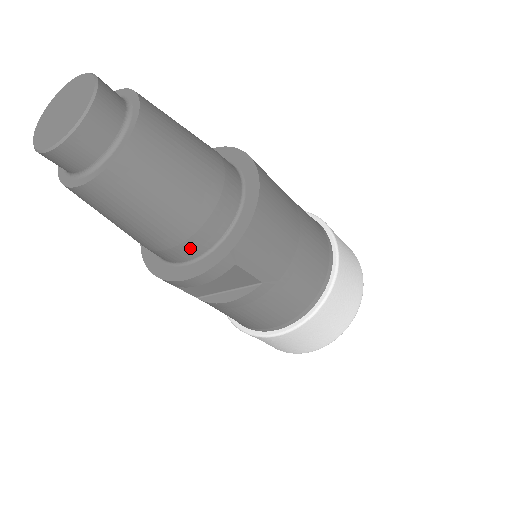
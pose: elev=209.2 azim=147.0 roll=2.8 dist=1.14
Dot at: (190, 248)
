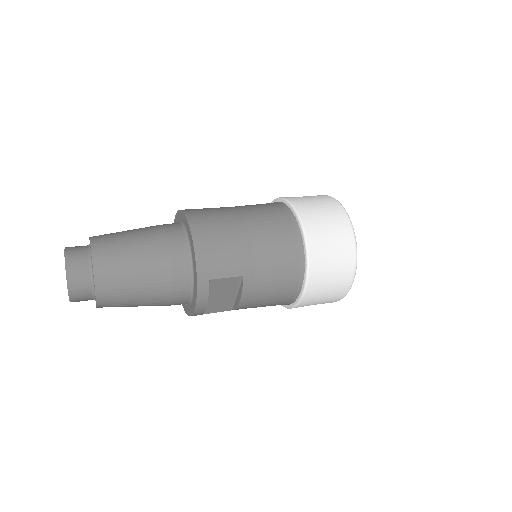
Dot at: (180, 290)
